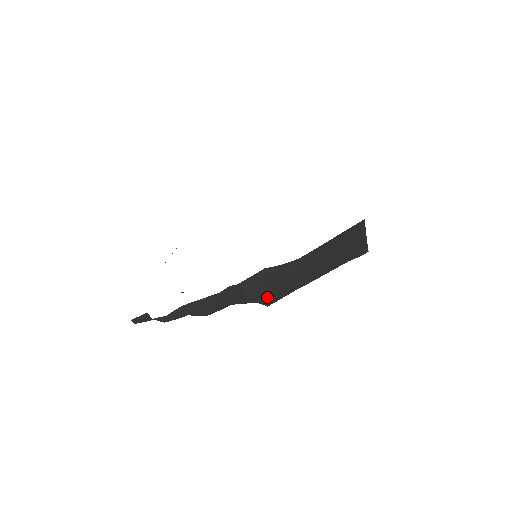
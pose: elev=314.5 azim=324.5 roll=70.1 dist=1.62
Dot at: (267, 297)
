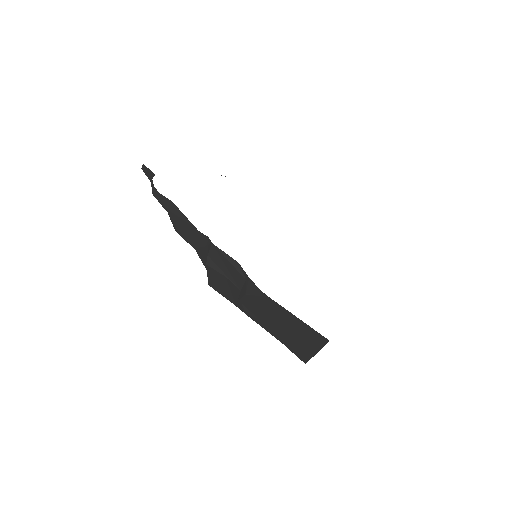
Dot at: (216, 280)
